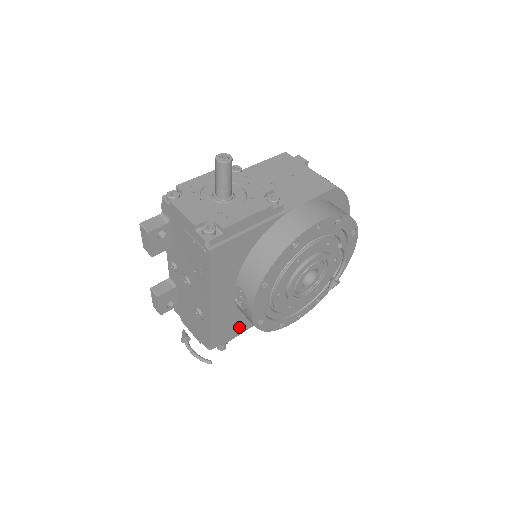
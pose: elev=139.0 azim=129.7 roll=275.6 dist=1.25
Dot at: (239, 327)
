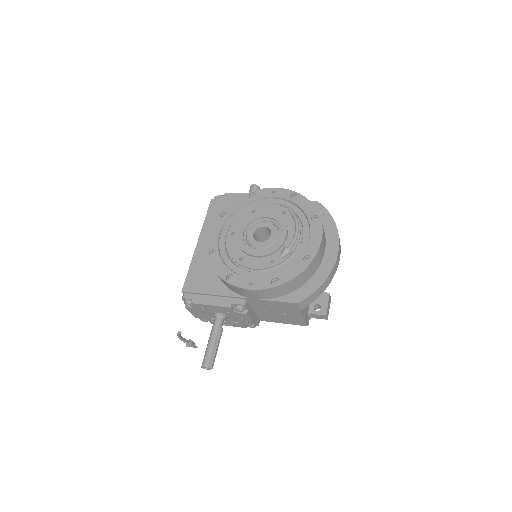
Dot at: (210, 288)
